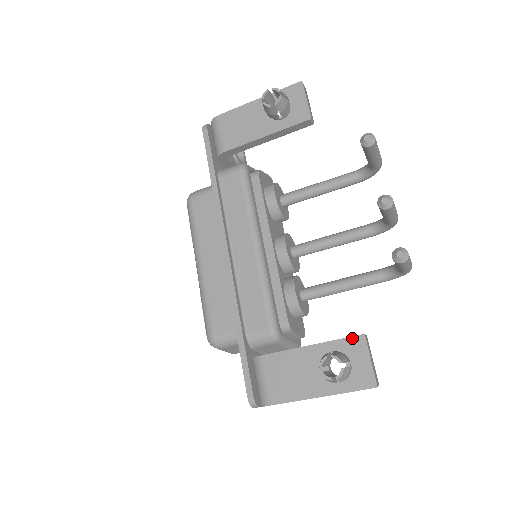
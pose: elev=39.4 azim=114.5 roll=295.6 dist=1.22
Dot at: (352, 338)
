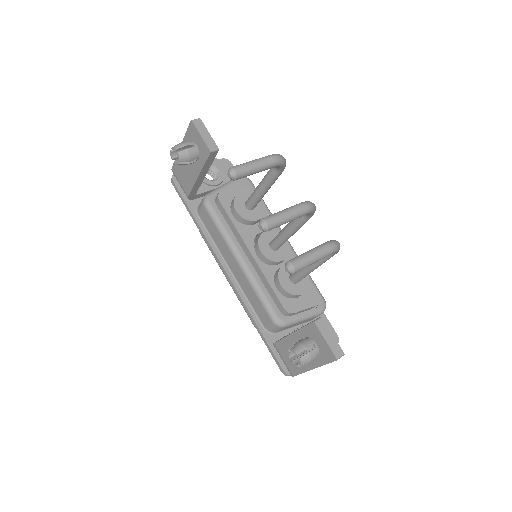
Dot at: (309, 325)
